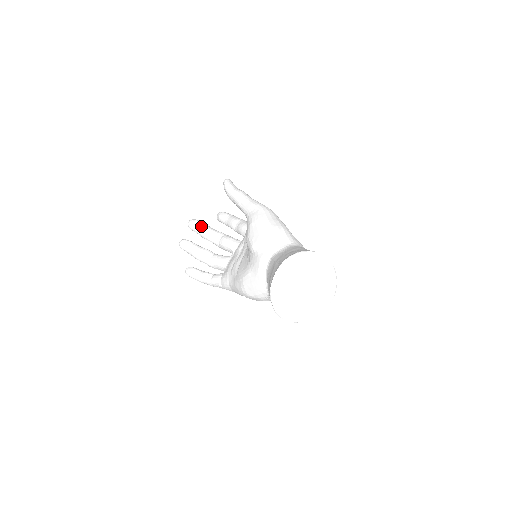
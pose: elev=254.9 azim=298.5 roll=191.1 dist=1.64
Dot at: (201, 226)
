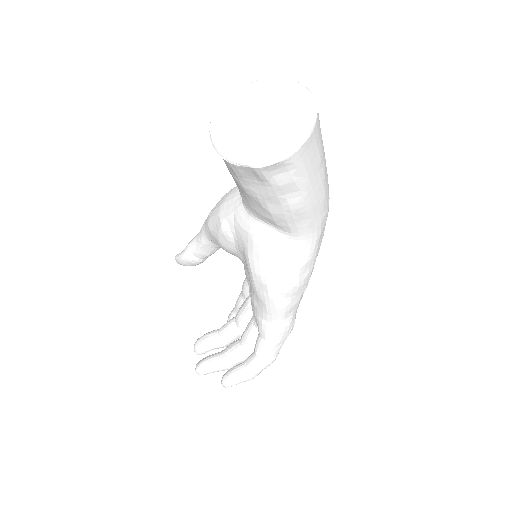
Dot at: (207, 336)
